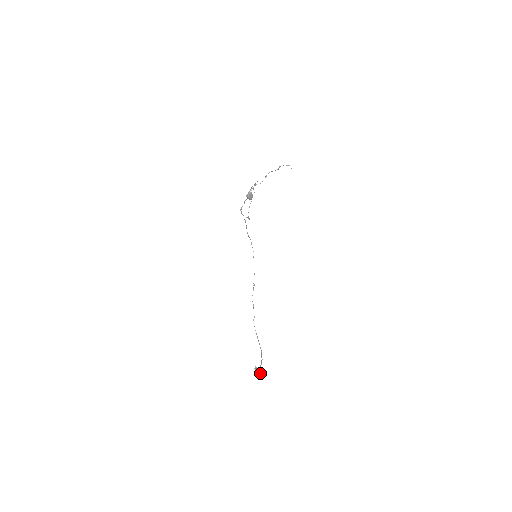
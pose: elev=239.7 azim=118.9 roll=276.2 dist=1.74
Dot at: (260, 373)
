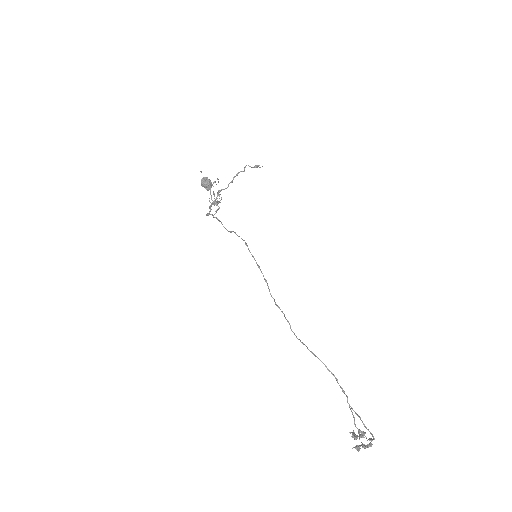
Dot at: (361, 431)
